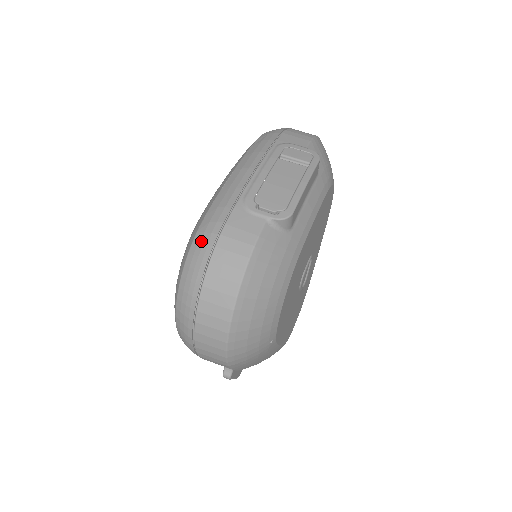
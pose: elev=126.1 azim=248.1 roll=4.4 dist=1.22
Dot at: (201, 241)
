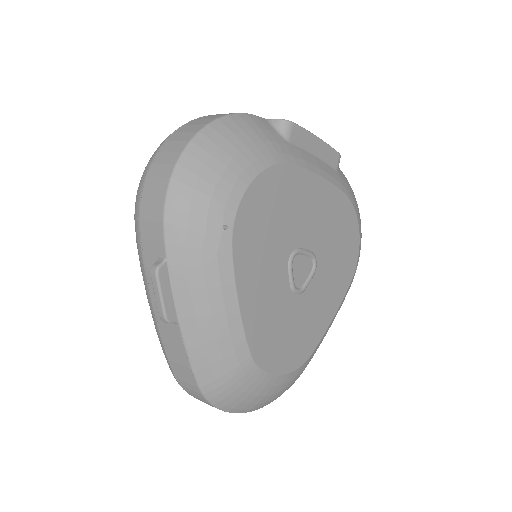
Dot at: occluded
